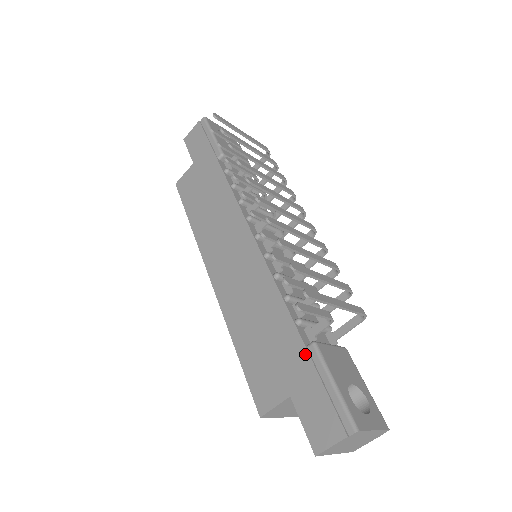
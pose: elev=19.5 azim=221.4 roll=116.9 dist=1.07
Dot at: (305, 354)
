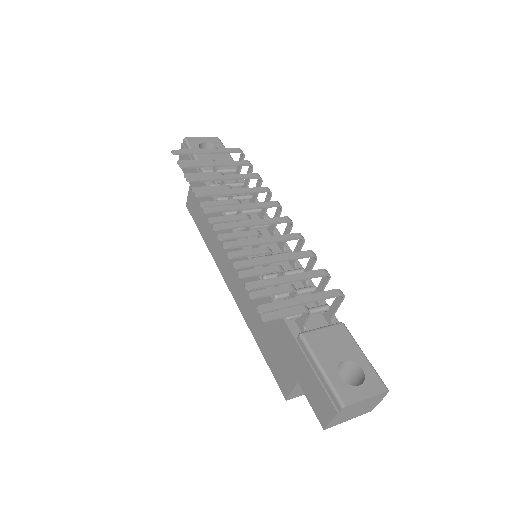
Dot at: (296, 346)
